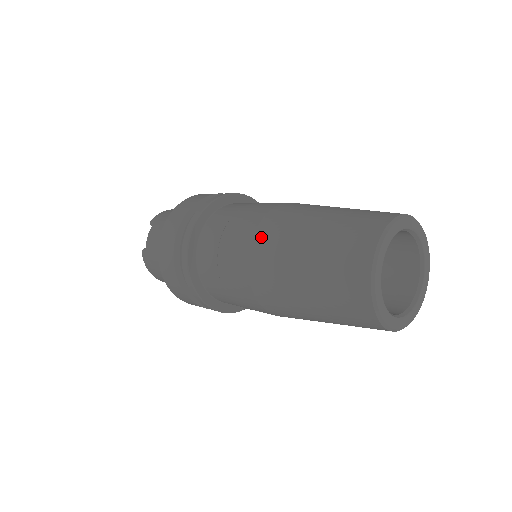
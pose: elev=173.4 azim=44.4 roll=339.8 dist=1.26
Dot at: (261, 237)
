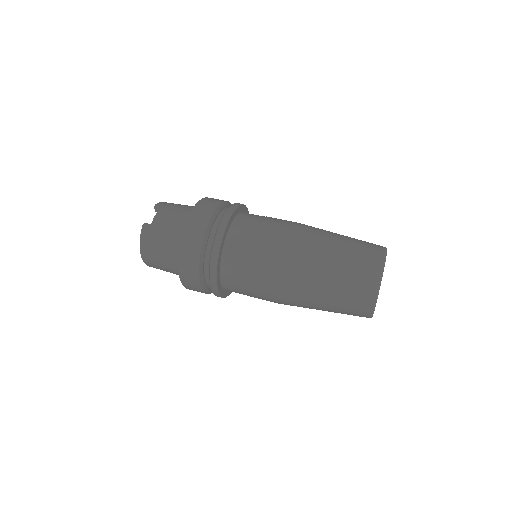
Dot at: (297, 235)
